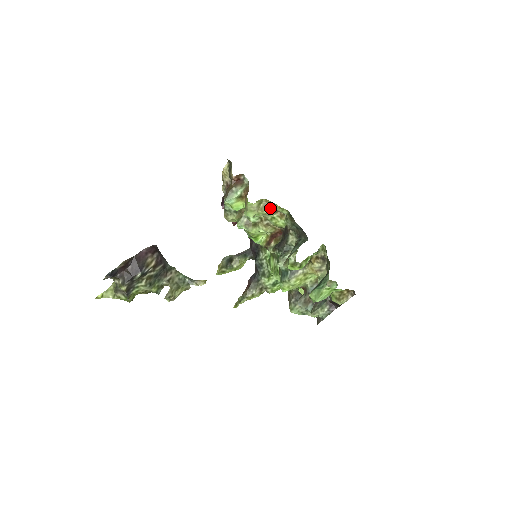
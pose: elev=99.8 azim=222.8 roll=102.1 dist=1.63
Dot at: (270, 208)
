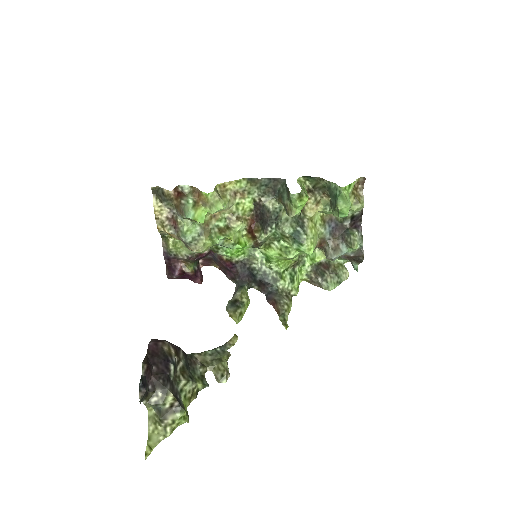
Dot at: (229, 191)
